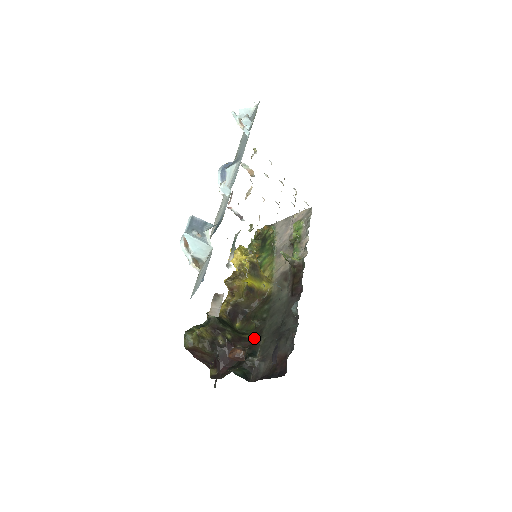
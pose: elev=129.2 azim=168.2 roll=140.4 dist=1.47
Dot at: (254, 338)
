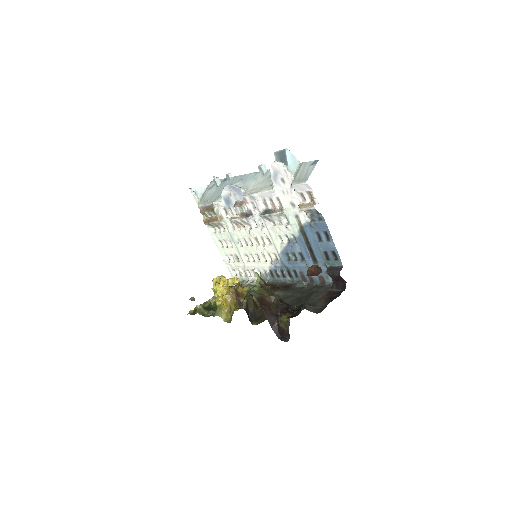
Dot at: occluded
